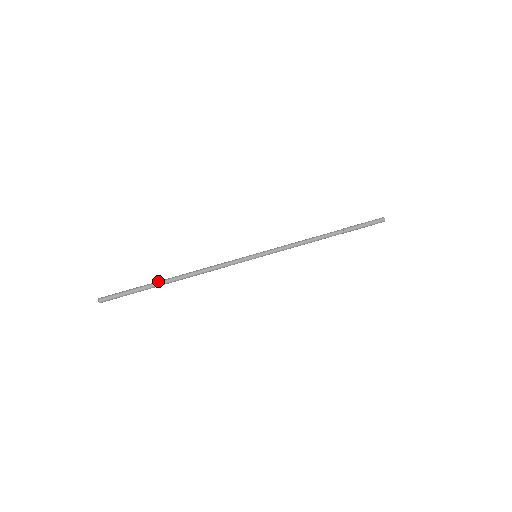
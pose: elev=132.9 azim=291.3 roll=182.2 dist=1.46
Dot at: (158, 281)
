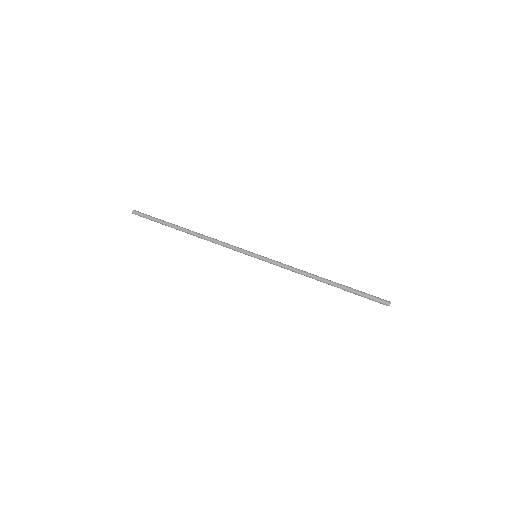
Dot at: (175, 227)
